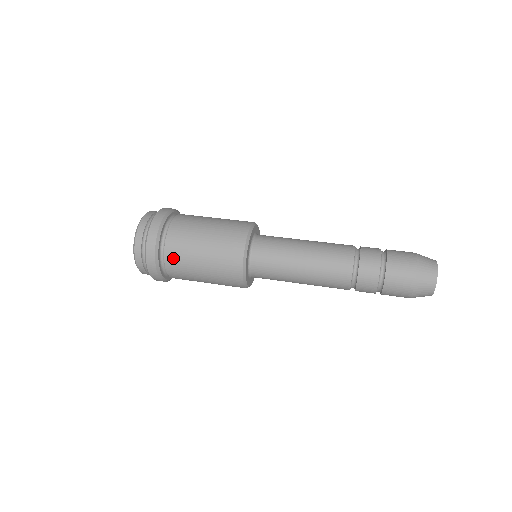
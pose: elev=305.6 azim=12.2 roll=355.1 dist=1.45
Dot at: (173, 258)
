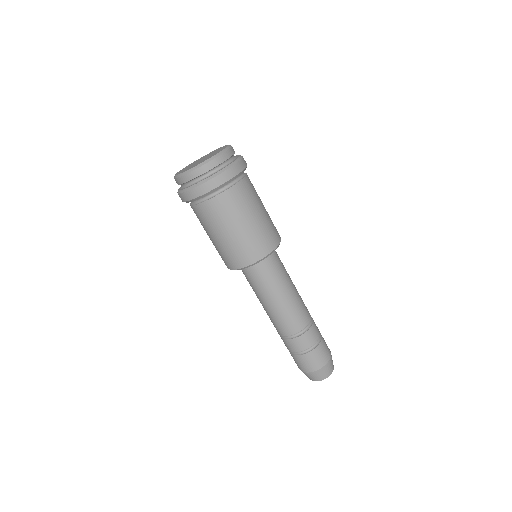
Dot at: (201, 213)
